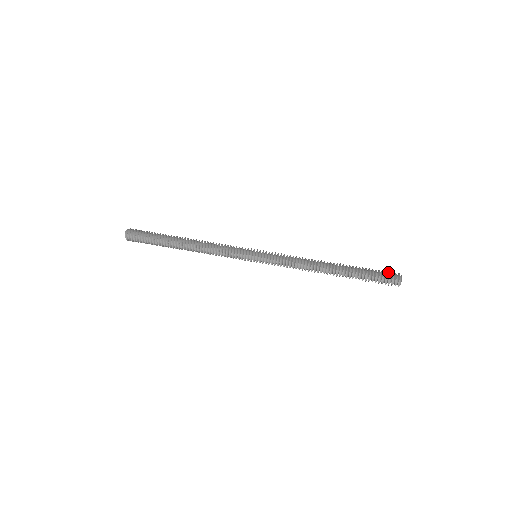
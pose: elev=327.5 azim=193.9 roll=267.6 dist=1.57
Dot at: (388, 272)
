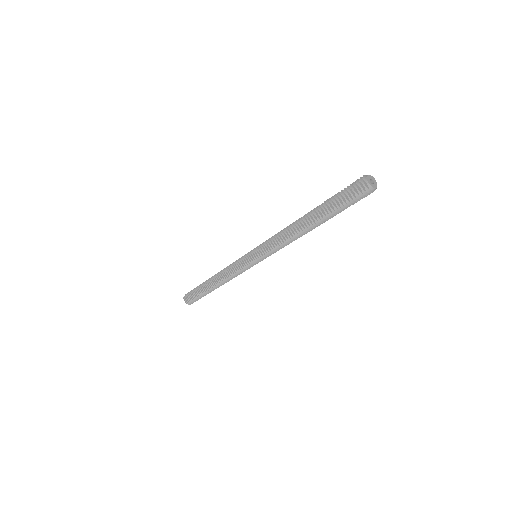
Dot at: occluded
